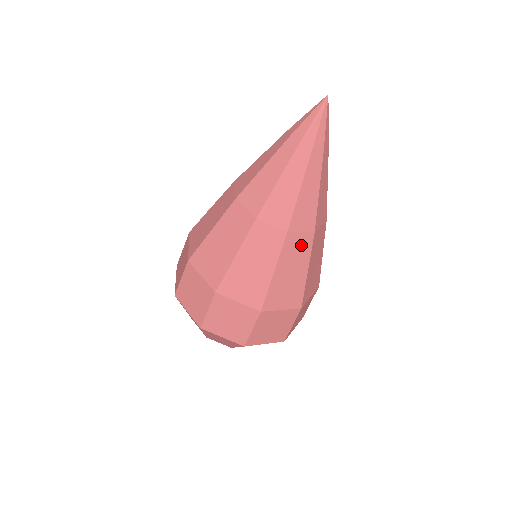
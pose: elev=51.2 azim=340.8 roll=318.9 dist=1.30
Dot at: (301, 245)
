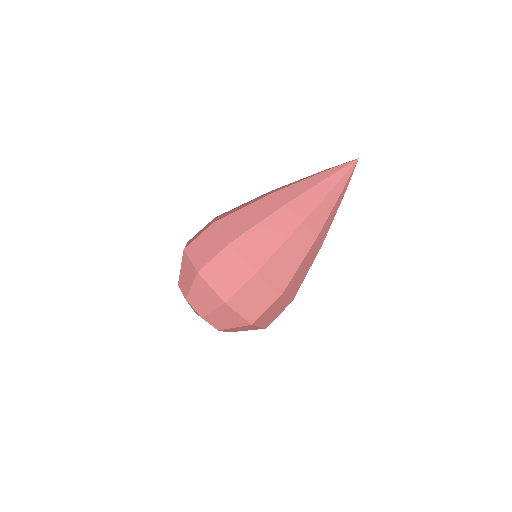
Dot at: (315, 251)
